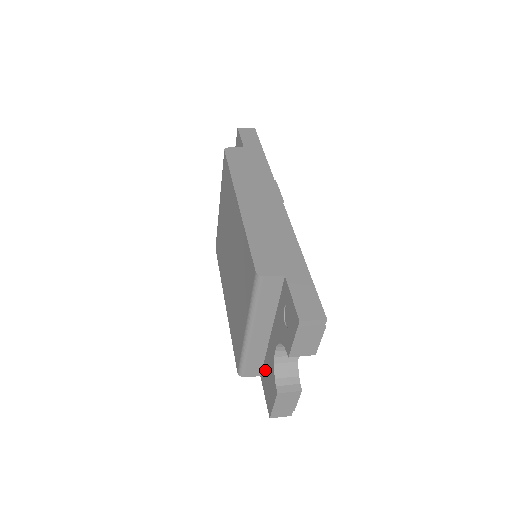
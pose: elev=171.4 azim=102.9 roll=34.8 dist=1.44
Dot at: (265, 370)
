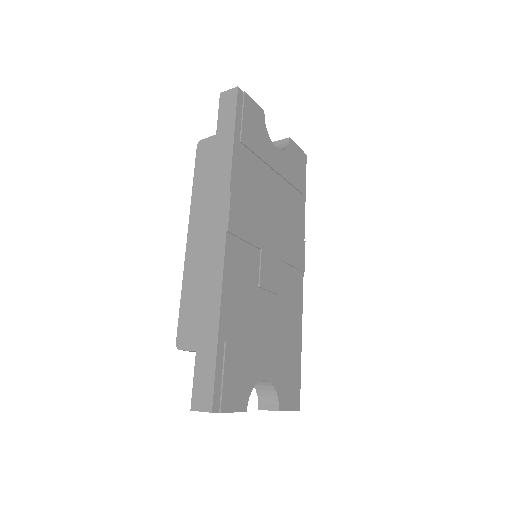
Dot at: occluded
